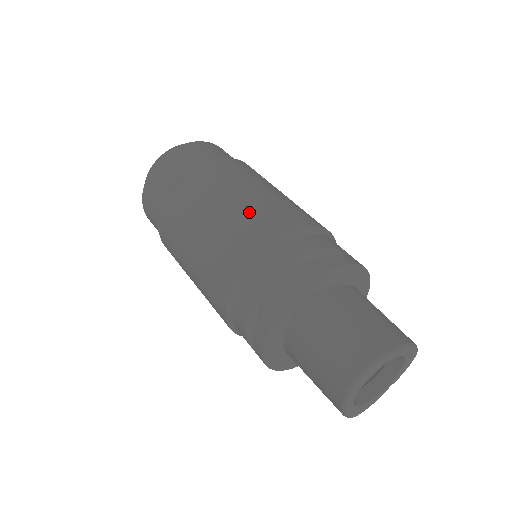
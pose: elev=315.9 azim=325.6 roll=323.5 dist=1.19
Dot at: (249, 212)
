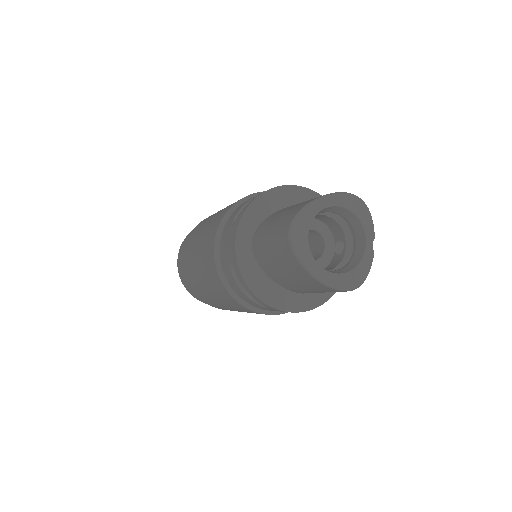
Dot at: (211, 223)
